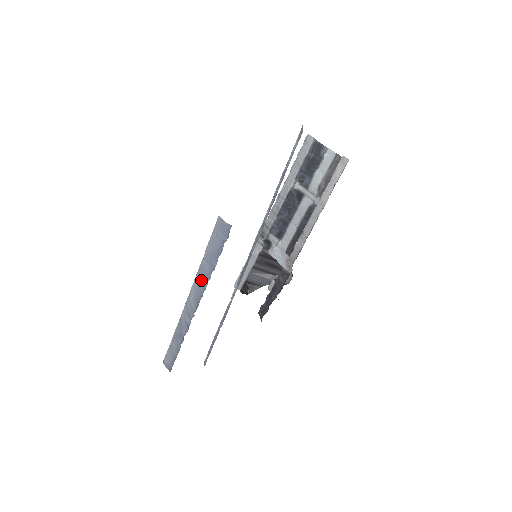
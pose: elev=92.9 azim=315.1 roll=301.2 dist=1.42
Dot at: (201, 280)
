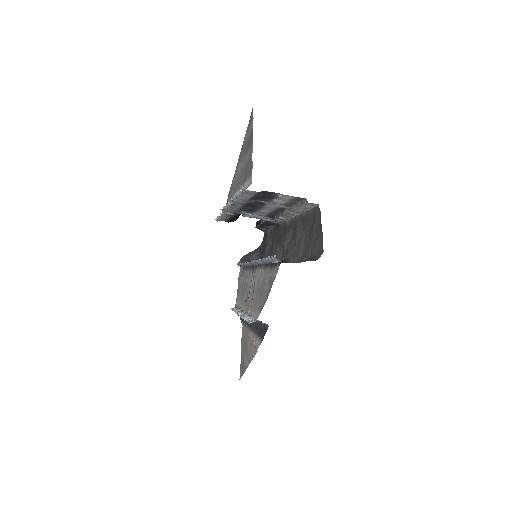
Dot at: occluded
